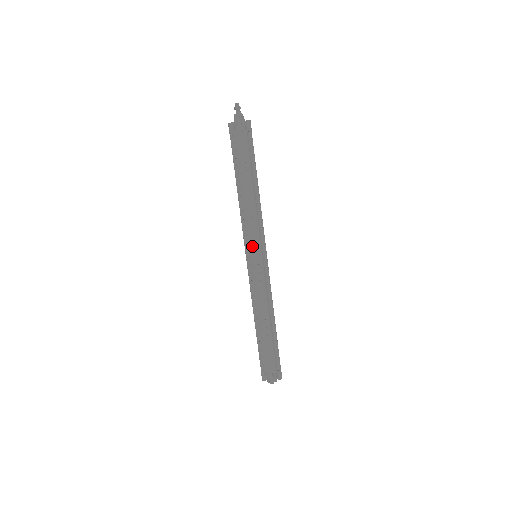
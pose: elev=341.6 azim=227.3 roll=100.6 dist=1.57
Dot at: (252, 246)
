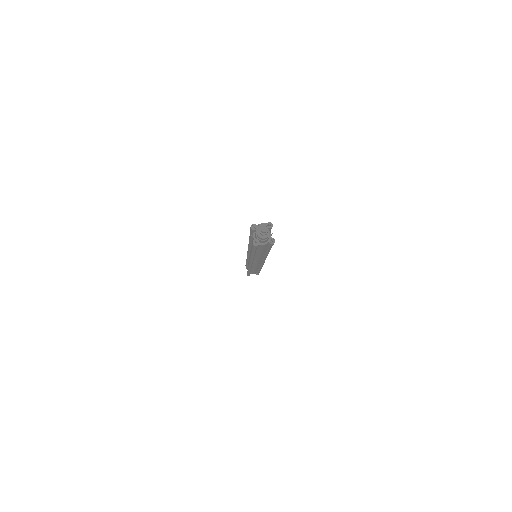
Dot at: occluded
